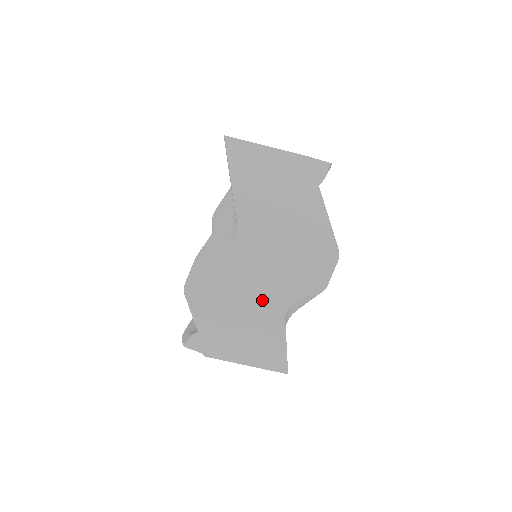
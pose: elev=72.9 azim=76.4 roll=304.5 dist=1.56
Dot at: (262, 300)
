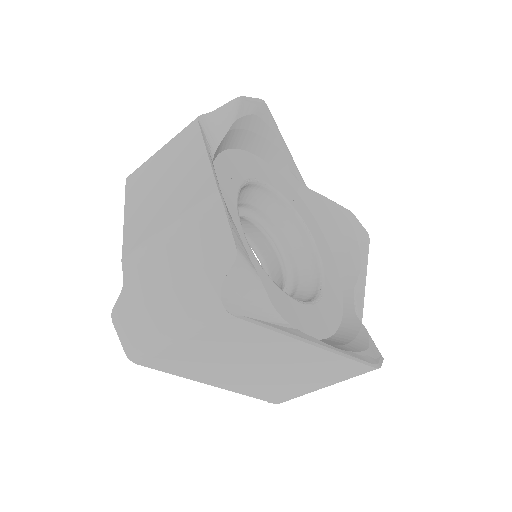
Dot at: occluded
